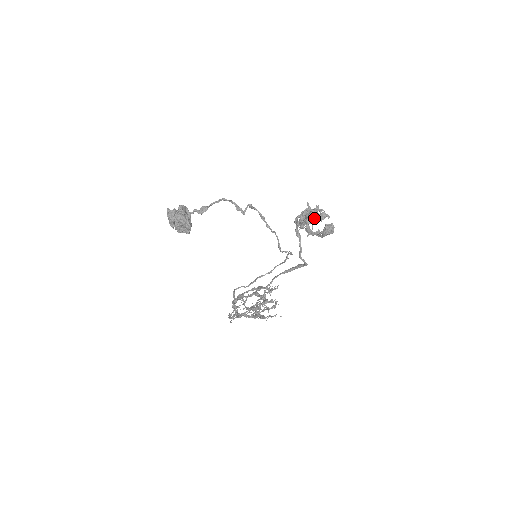
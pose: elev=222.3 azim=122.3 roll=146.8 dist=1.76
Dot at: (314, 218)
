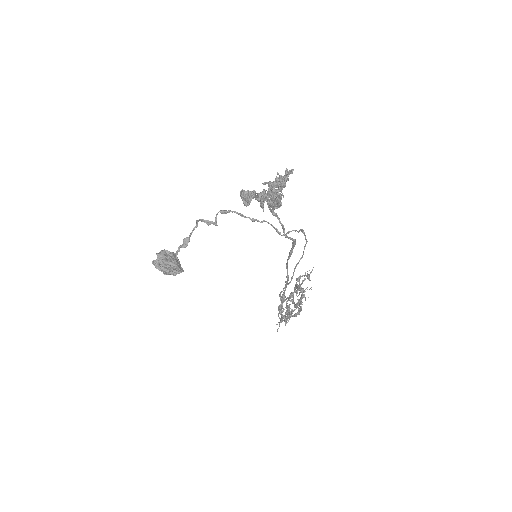
Dot at: (248, 196)
